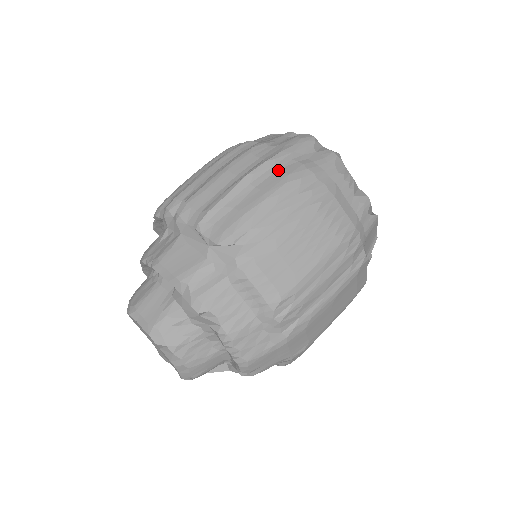
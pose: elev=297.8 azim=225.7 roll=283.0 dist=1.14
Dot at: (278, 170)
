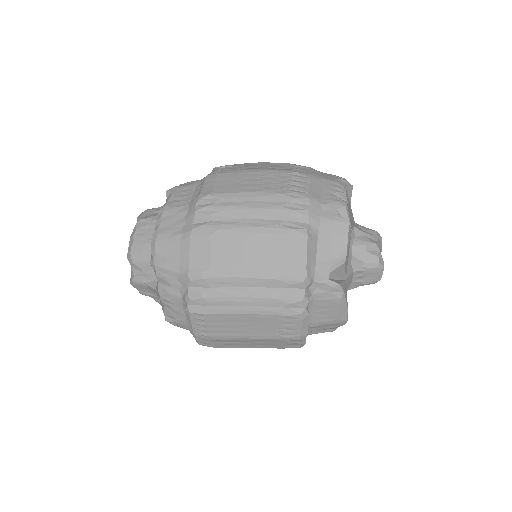
Dot at: occluded
